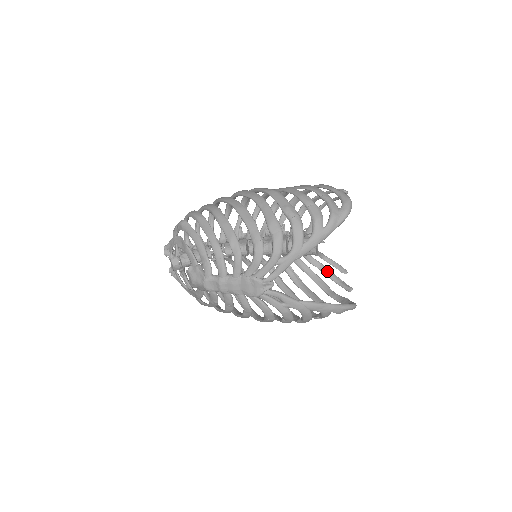
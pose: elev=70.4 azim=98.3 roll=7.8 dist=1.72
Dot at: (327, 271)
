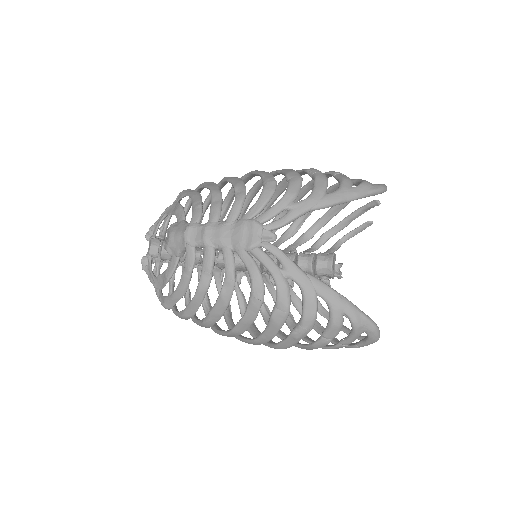
Dot at: occluded
